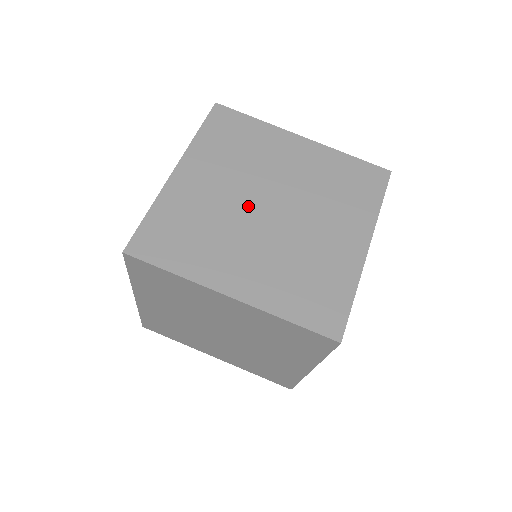
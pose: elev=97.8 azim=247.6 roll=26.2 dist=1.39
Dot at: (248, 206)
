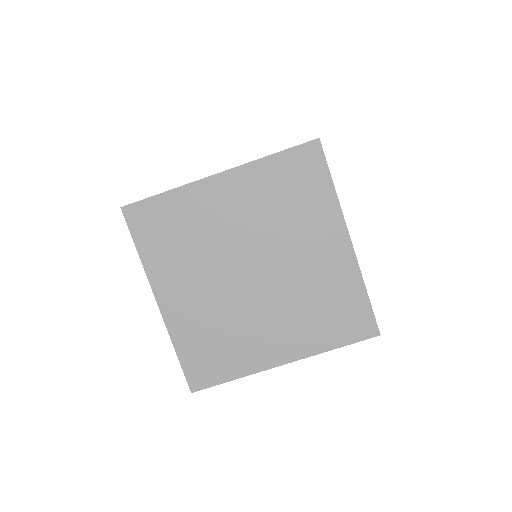
Dot at: (235, 286)
